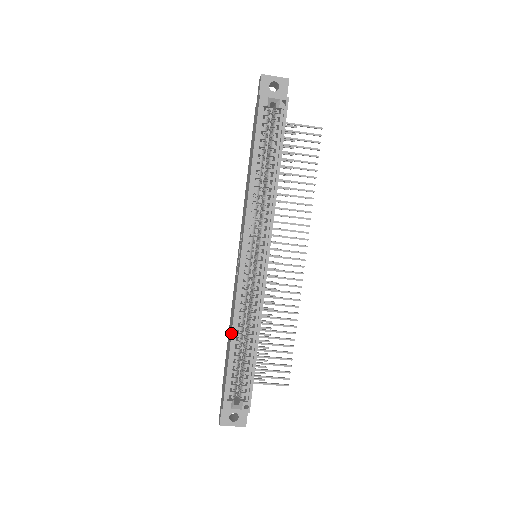
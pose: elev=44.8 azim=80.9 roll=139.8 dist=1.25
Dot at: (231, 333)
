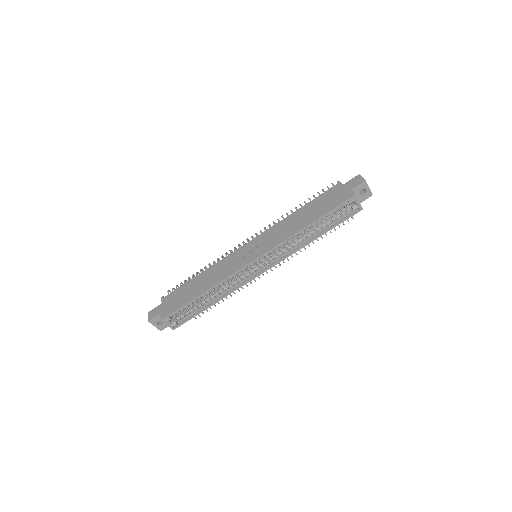
Dot at: (207, 290)
